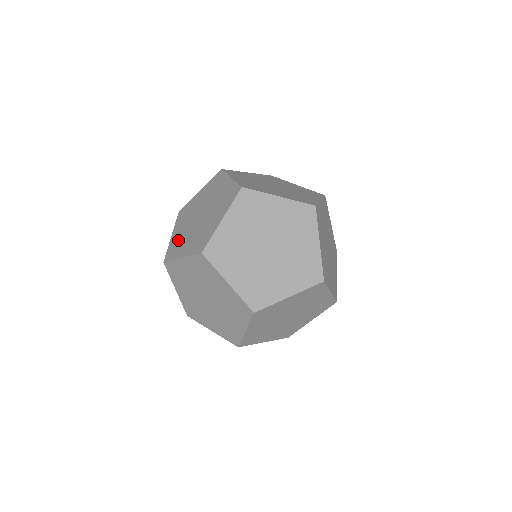
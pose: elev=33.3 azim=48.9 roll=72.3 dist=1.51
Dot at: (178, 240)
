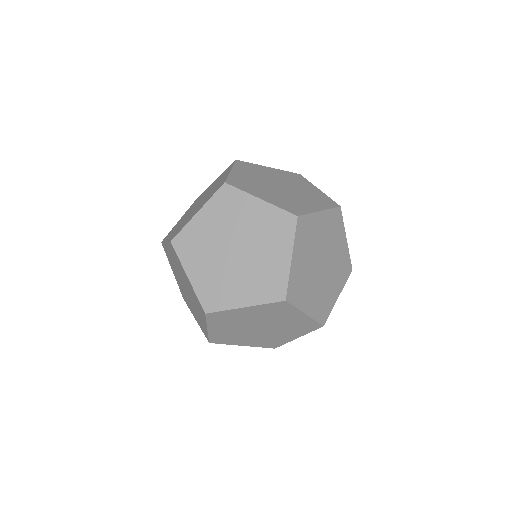
Dot at: occluded
